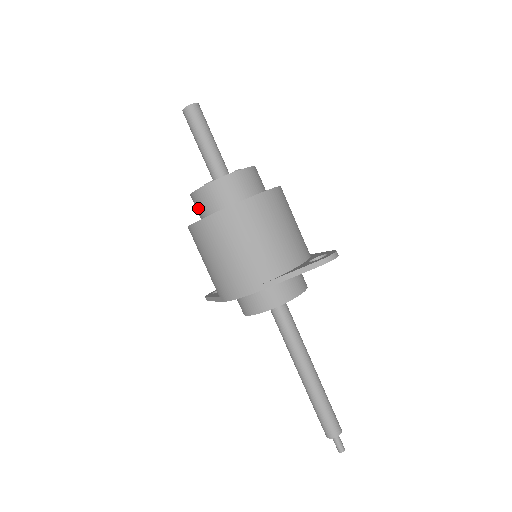
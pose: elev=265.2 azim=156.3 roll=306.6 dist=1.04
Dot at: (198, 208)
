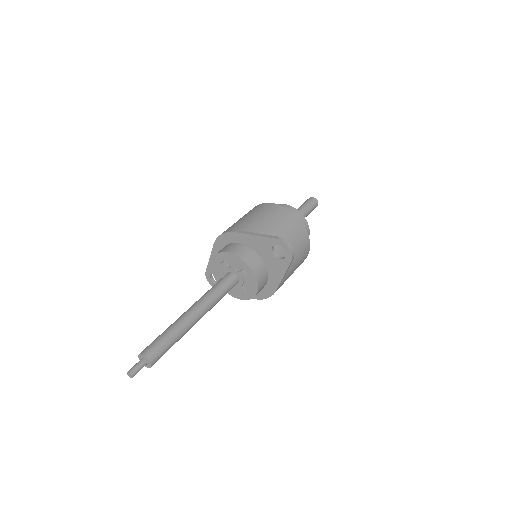
Dot at: occluded
